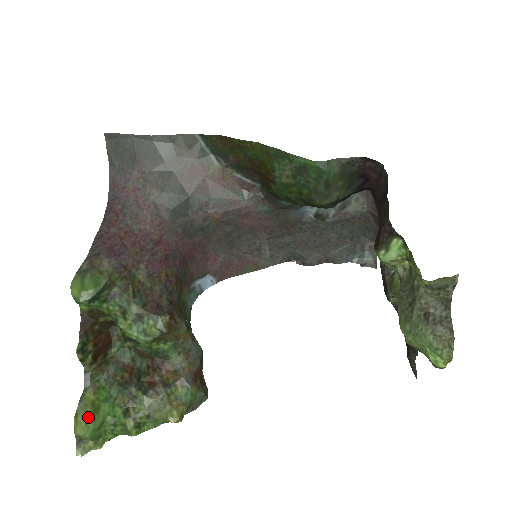
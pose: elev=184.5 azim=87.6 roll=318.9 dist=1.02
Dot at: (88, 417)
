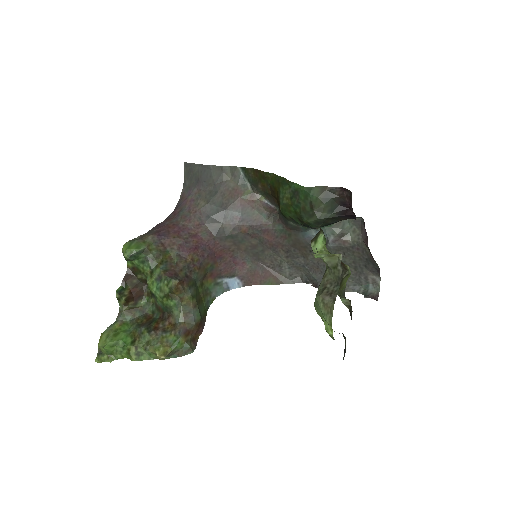
Dot at: (109, 336)
